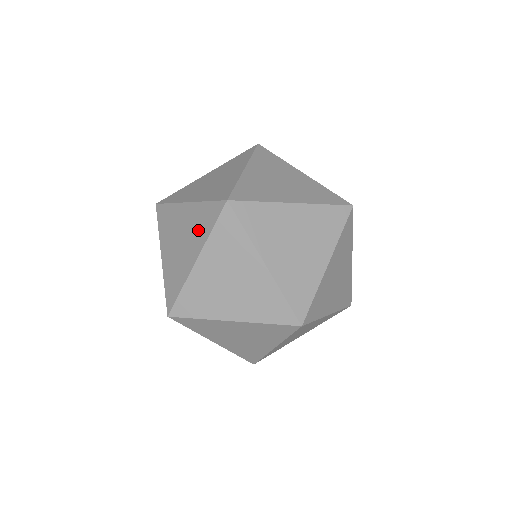
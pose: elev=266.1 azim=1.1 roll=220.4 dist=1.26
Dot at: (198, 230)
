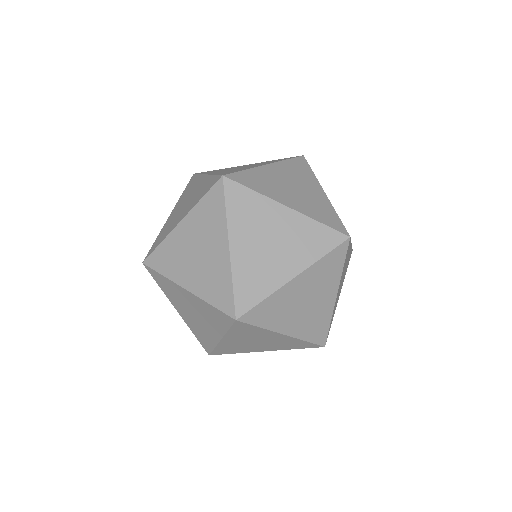
Dot at: (303, 246)
